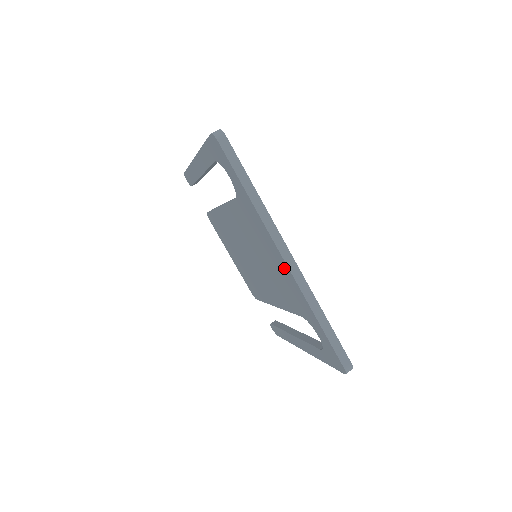
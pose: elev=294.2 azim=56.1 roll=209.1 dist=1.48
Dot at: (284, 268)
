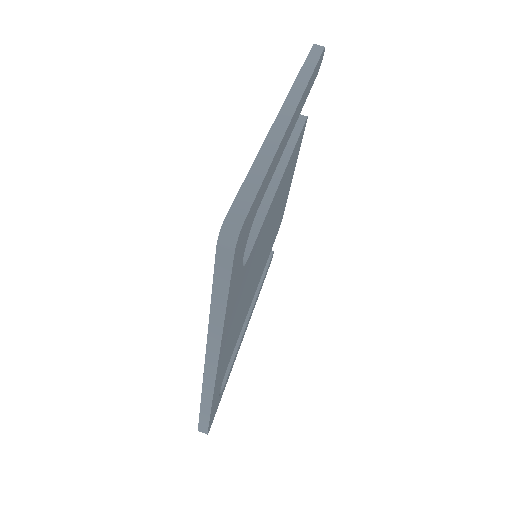
Dot at: occluded
